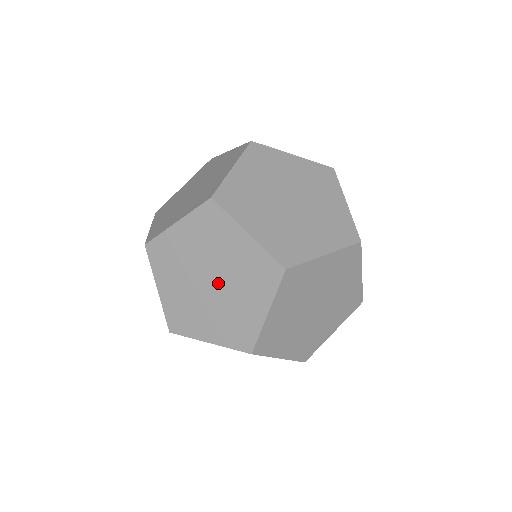
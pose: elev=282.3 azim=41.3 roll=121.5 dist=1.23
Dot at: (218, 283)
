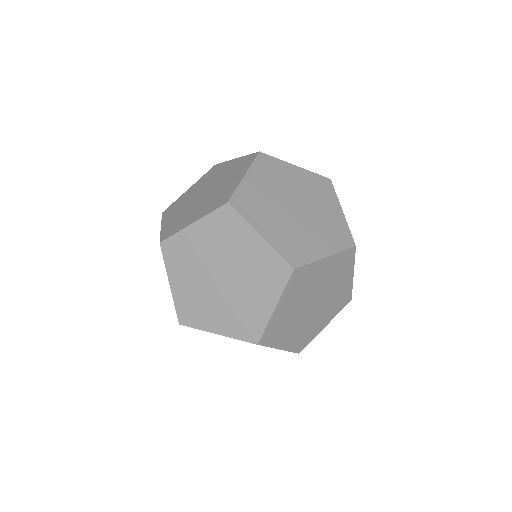
Dot at: occluded
